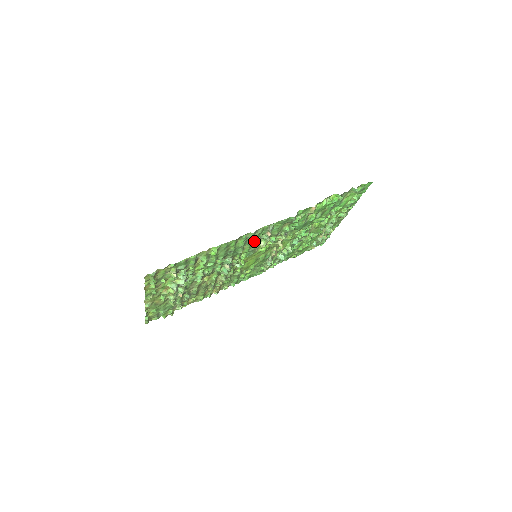
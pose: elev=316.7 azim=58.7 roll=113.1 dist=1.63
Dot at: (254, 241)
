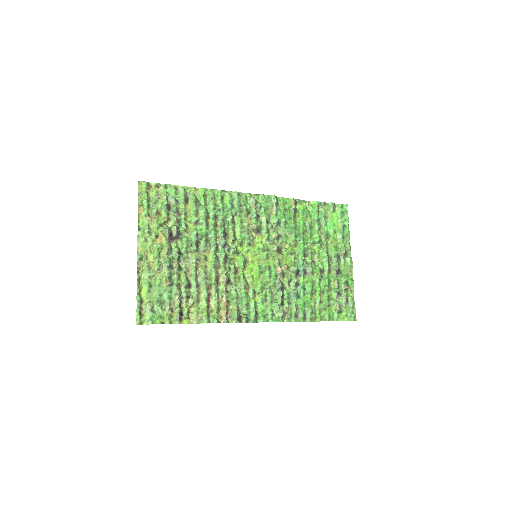
Dot at: (244, 217)
